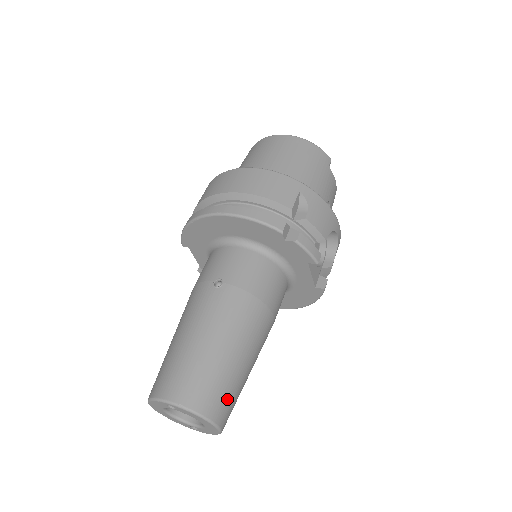
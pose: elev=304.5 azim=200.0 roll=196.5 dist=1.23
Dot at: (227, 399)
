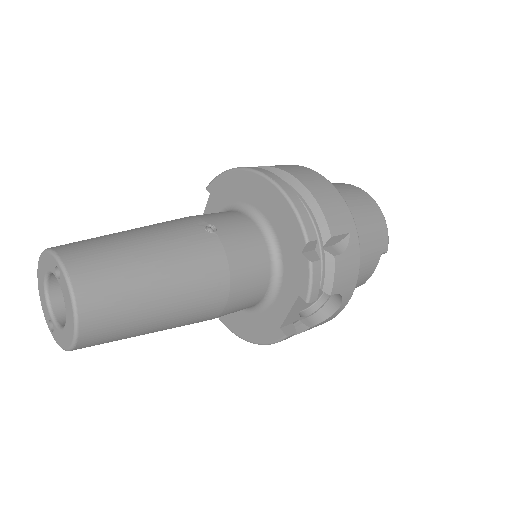
Dot at: (113, 322)
